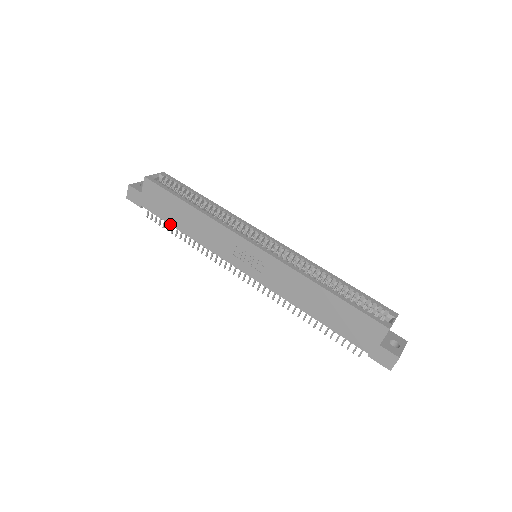
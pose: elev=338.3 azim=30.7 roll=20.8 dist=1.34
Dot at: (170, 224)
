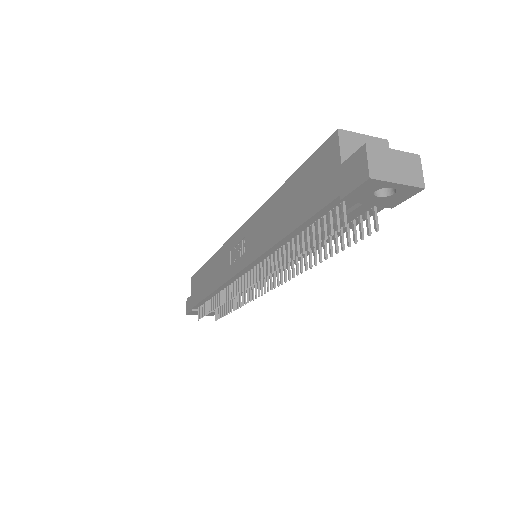
Dot at: (202, 299)
